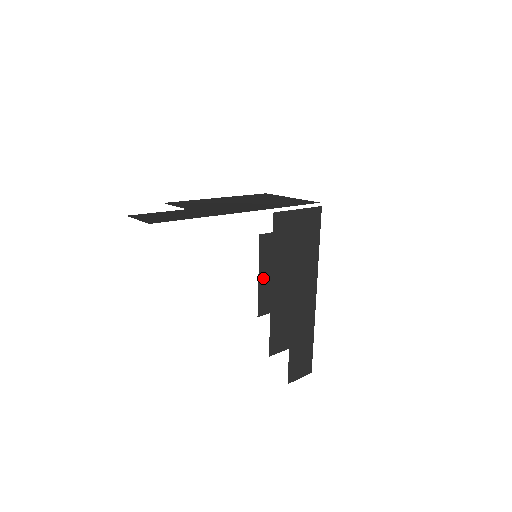
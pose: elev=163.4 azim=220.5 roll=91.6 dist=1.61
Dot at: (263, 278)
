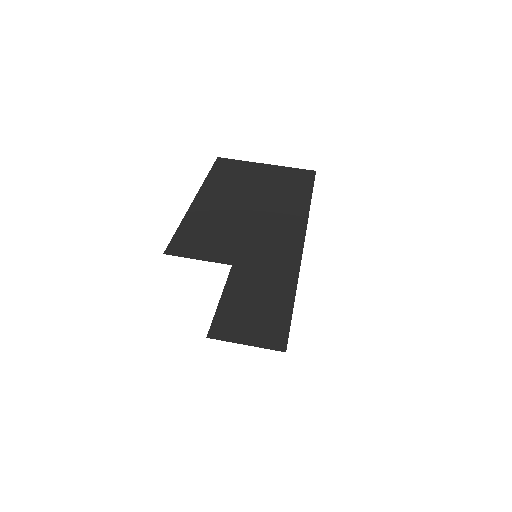
Dot at: occluded
